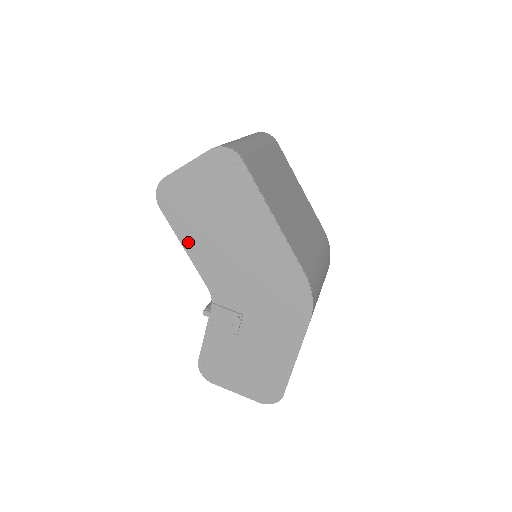
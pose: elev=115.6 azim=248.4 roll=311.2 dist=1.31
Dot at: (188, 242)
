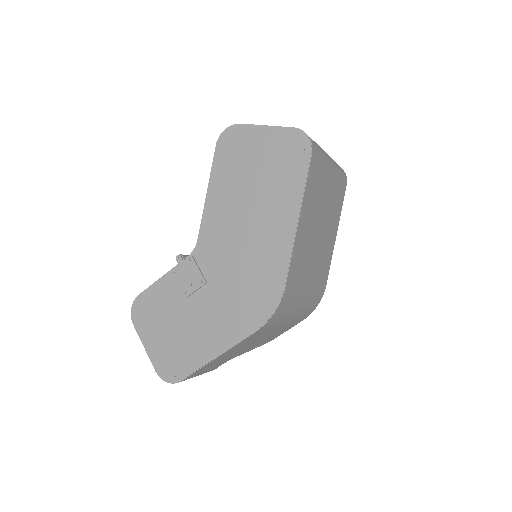
Dot at: (215, 188)
